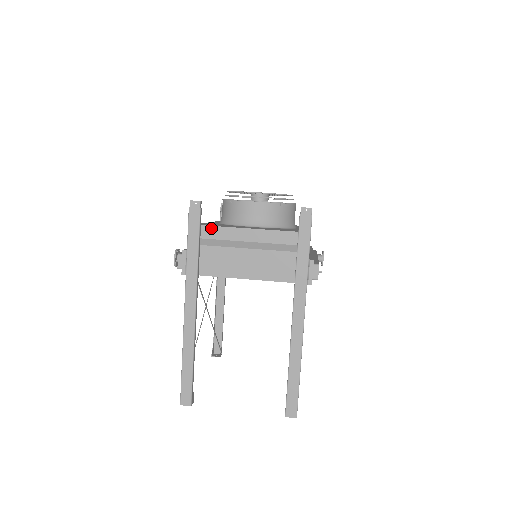
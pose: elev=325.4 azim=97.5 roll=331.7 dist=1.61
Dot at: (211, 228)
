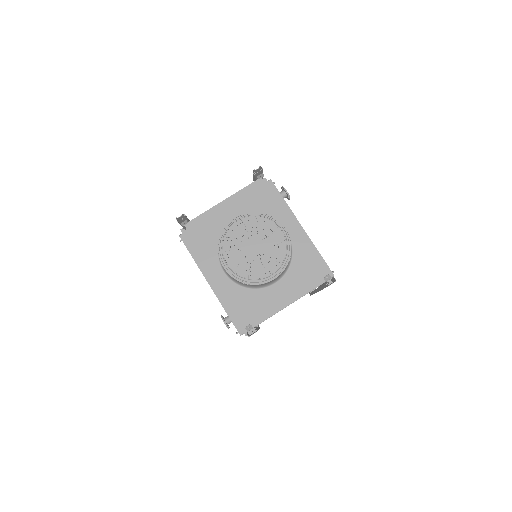
Dot at: occluded
